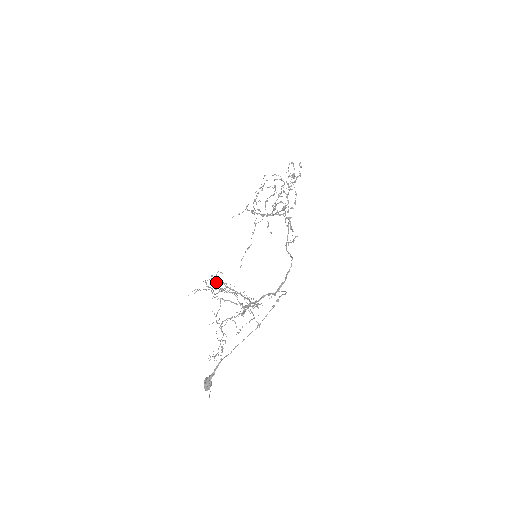
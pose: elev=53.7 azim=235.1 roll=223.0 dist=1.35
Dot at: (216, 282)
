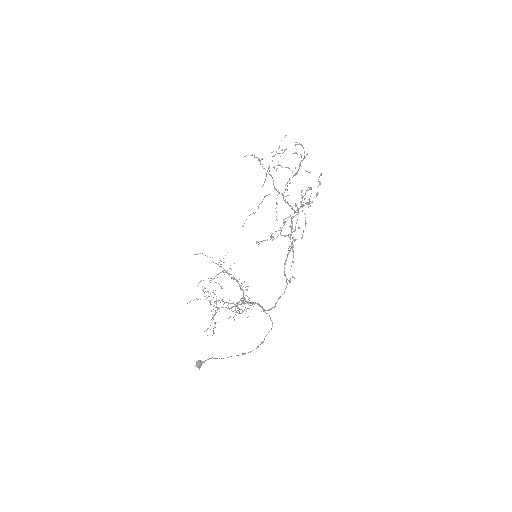
Dot at: occluded
